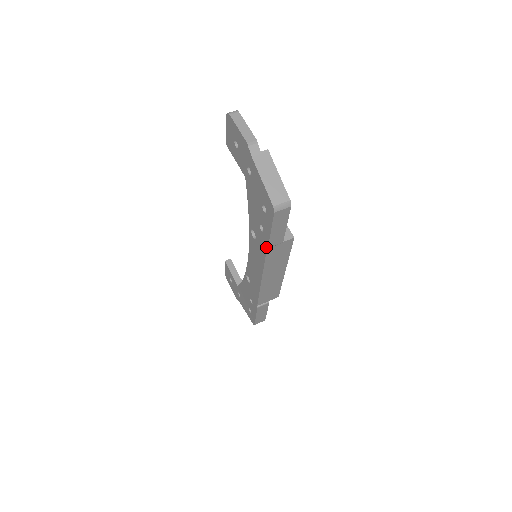
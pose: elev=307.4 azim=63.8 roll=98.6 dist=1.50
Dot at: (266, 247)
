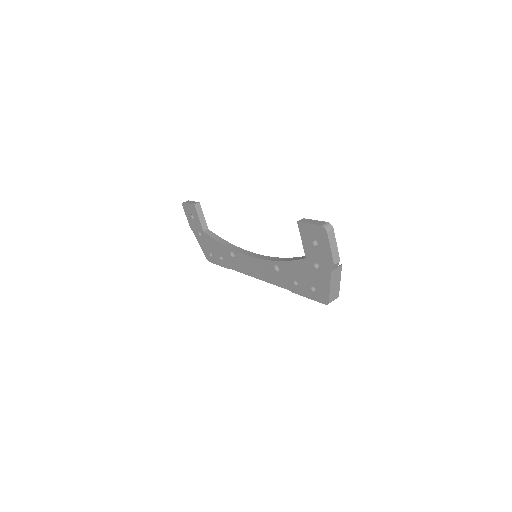
Dot at: (290, 290)
